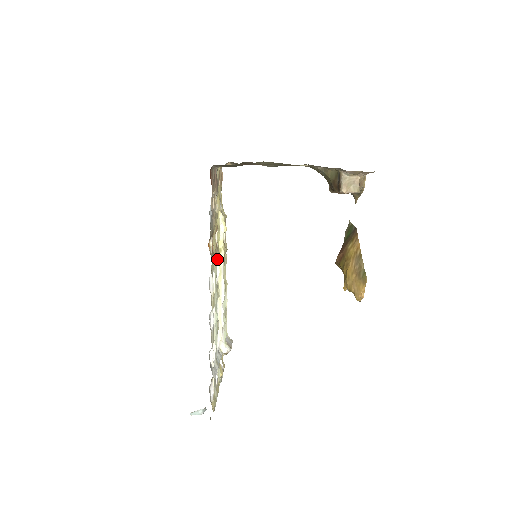
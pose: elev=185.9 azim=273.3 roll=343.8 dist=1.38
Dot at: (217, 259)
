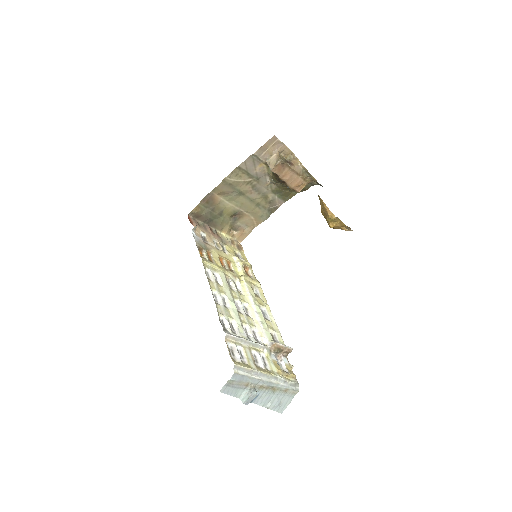
Dot at: (232, 276)
